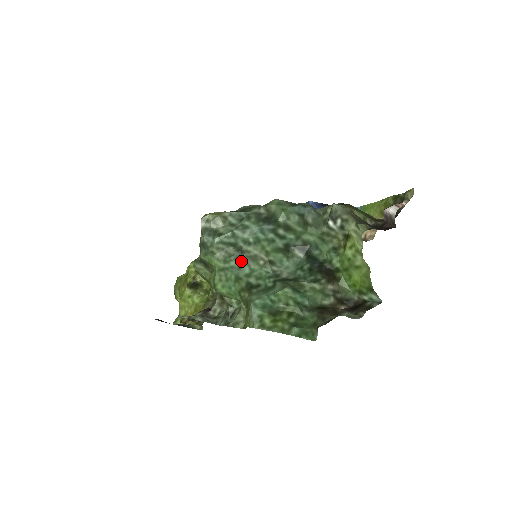
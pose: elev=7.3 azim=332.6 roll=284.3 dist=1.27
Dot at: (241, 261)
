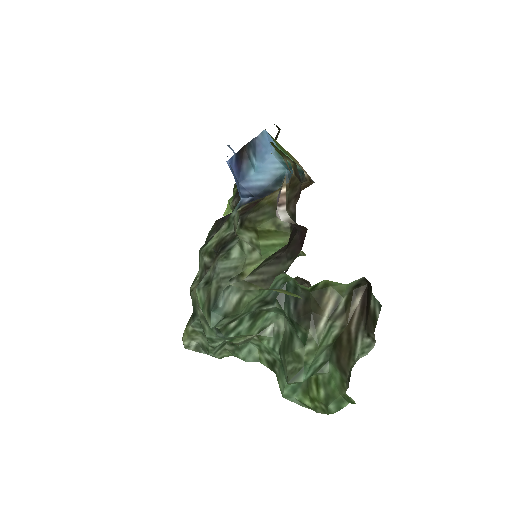
Dot at: (243, 347)
